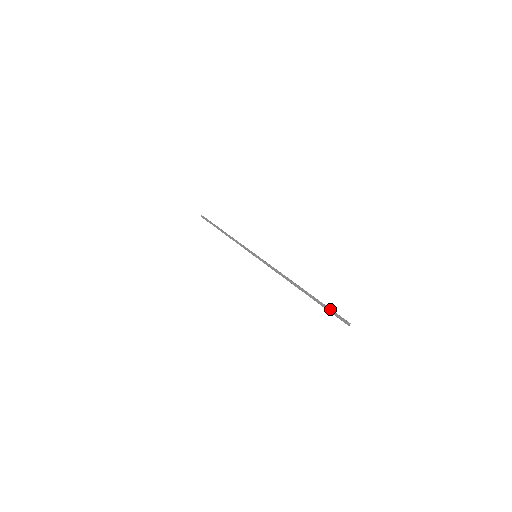
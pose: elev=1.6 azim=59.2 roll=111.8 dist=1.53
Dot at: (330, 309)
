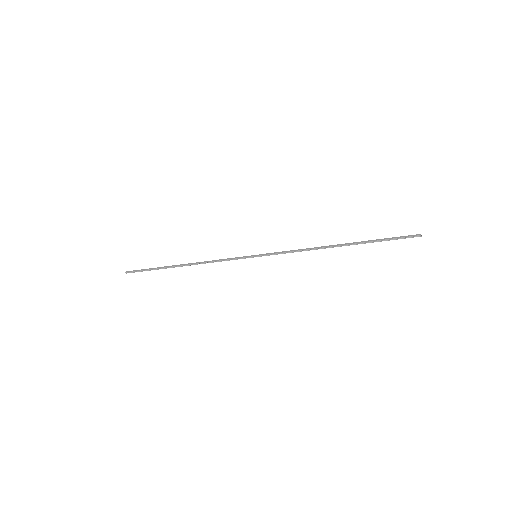
Dot at: (391, 238)
